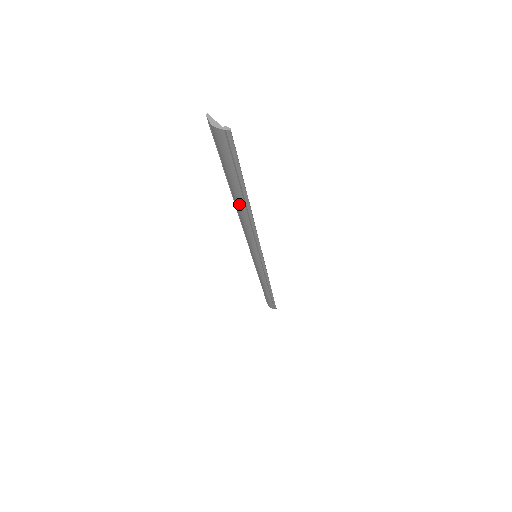
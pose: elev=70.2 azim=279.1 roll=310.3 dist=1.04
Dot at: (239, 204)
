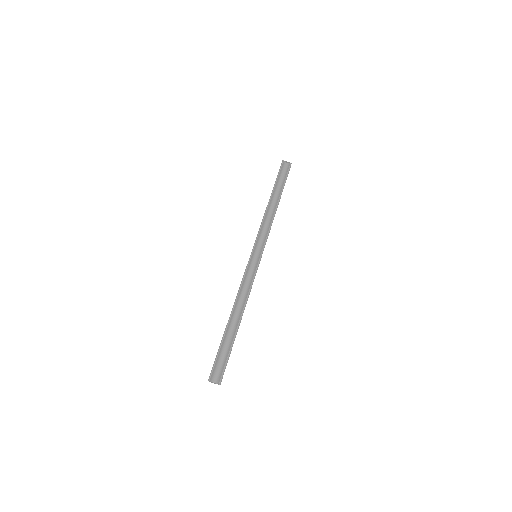
Dot at: (235, 323)
